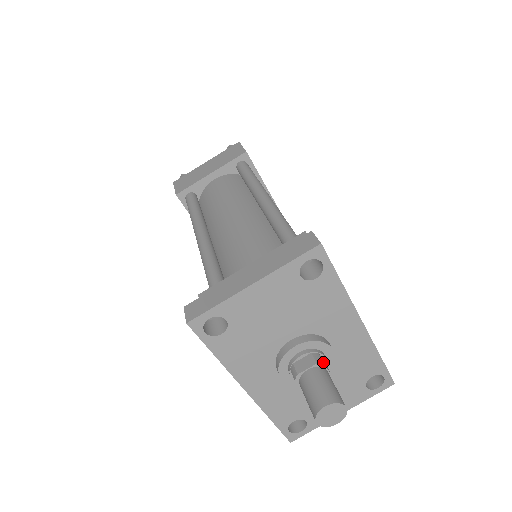
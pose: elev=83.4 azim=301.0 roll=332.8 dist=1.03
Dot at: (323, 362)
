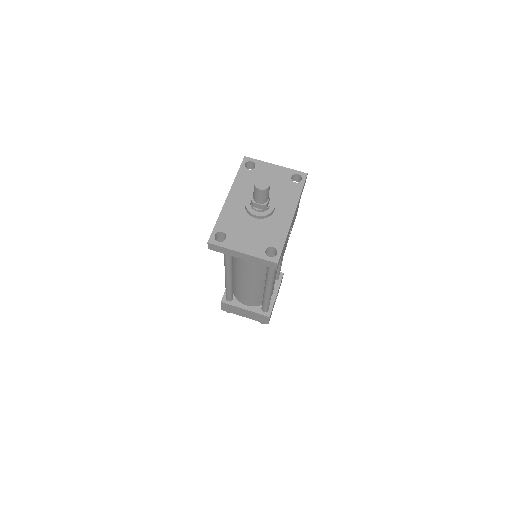
Dot at: occluded
